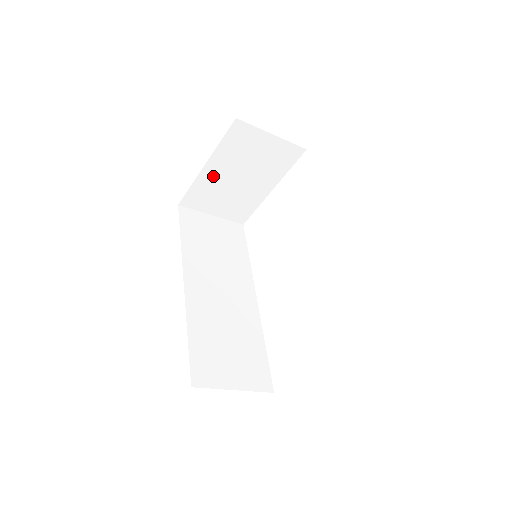
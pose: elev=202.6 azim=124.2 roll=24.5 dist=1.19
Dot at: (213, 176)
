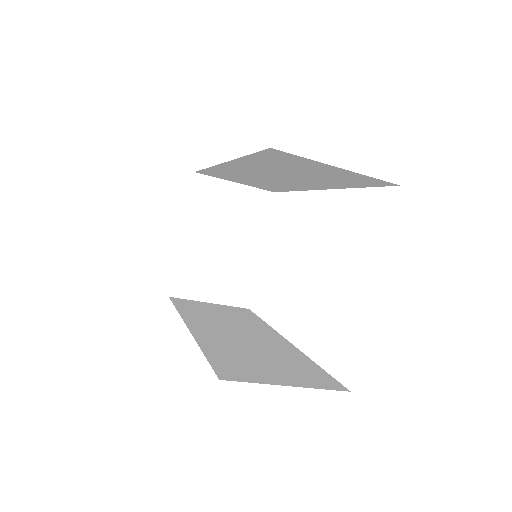
Dot at: (194, 247)
